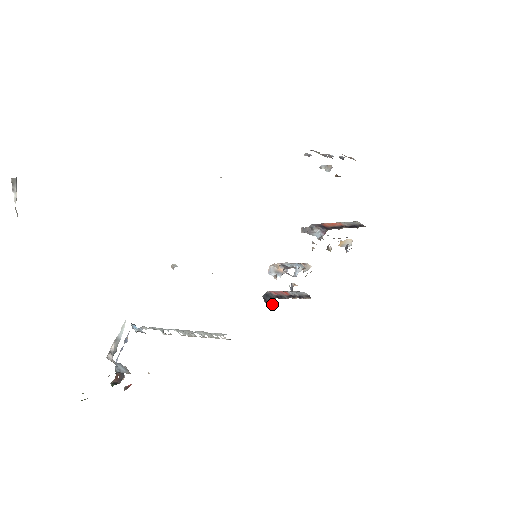
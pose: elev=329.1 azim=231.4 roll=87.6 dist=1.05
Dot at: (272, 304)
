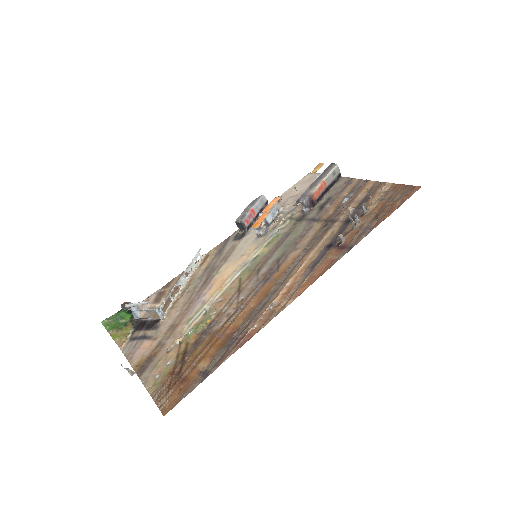
Dot at: (242, 230)
